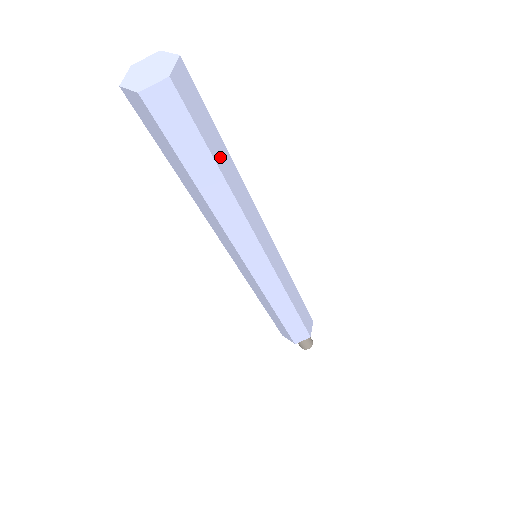
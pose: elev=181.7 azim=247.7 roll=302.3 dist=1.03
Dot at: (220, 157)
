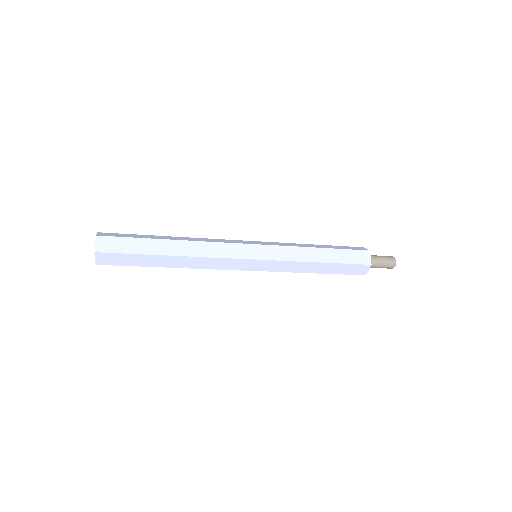
Dot at: (157, 249)
